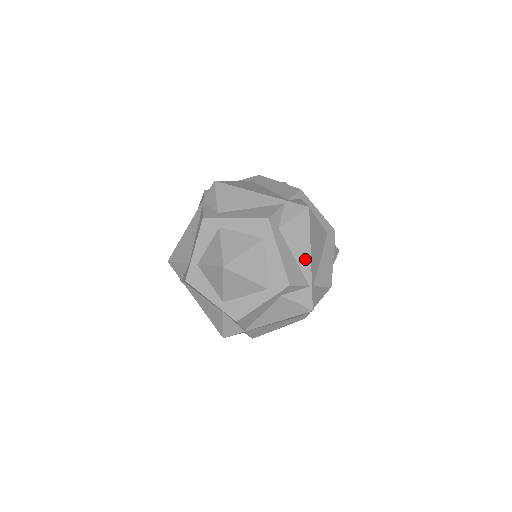
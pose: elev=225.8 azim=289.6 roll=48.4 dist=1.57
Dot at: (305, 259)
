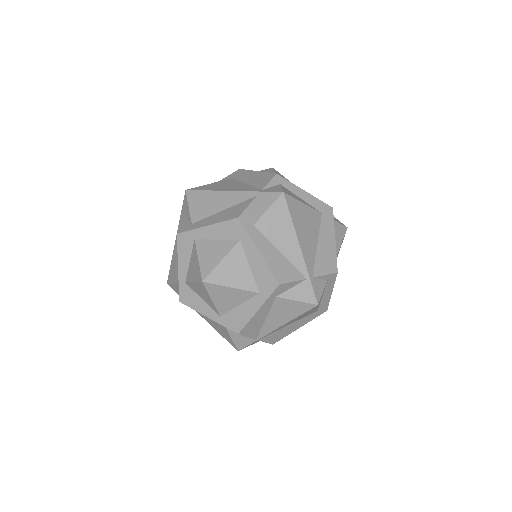
Dot at: (294, 250)
